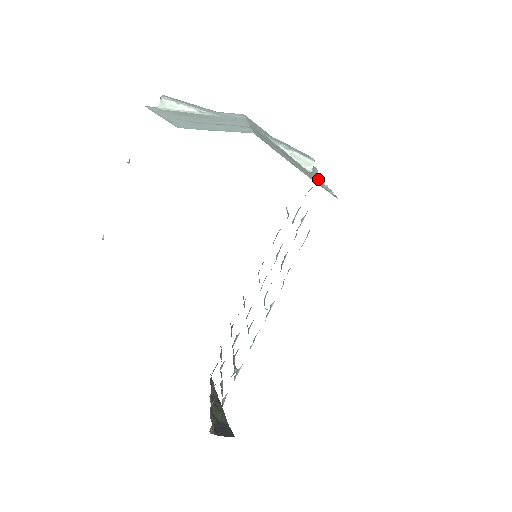
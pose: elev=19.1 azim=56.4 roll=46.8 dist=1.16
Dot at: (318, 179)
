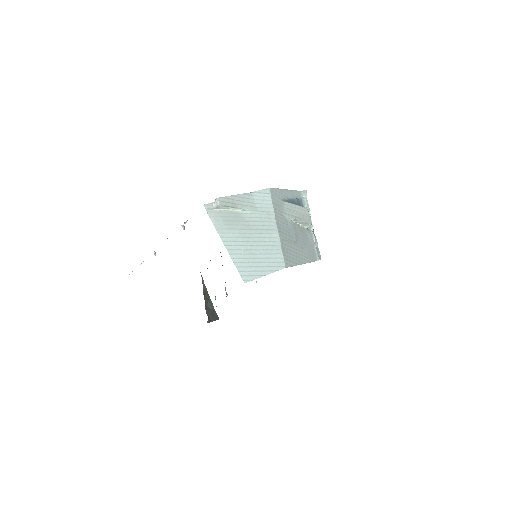
Dot at: (310, 230)
